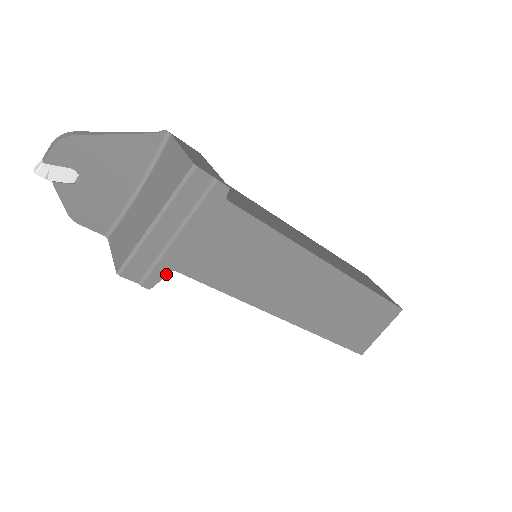
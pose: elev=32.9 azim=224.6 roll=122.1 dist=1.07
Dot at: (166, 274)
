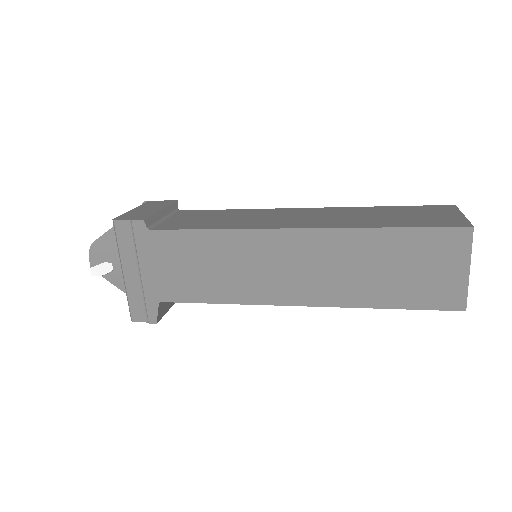
Dot at: (157, 307)
